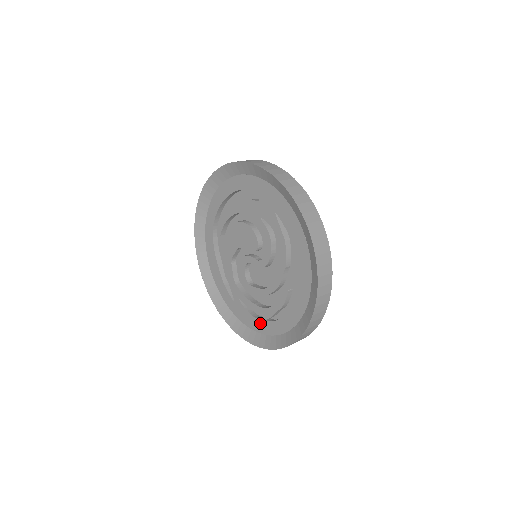
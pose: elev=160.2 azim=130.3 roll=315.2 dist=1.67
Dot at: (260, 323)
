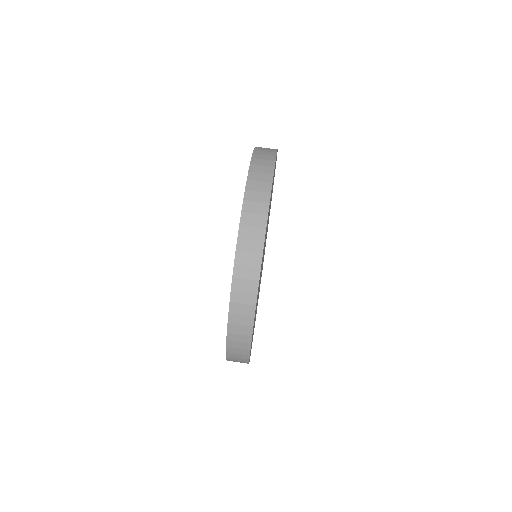
Dot at: occluded
